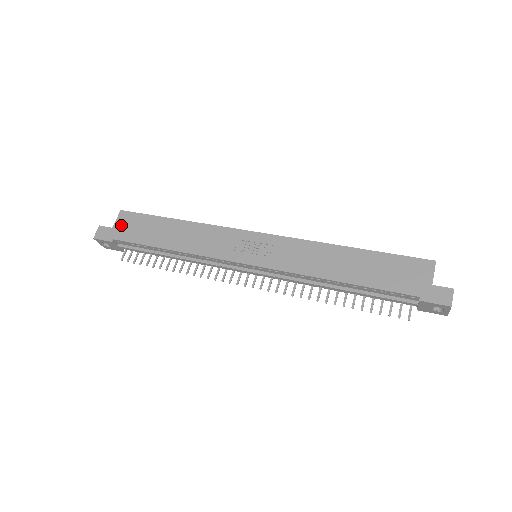
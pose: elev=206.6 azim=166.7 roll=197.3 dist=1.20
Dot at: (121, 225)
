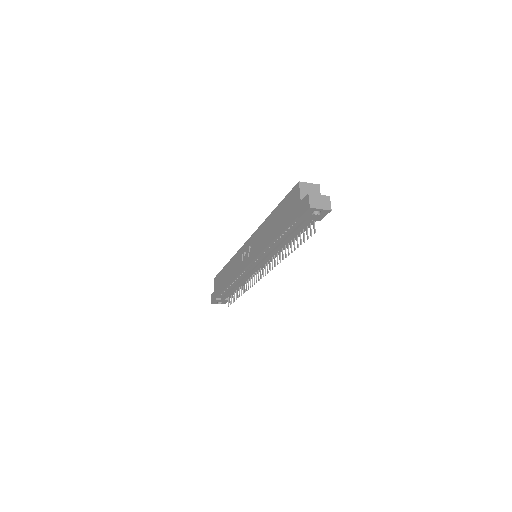
Dot at: (215, 287)
